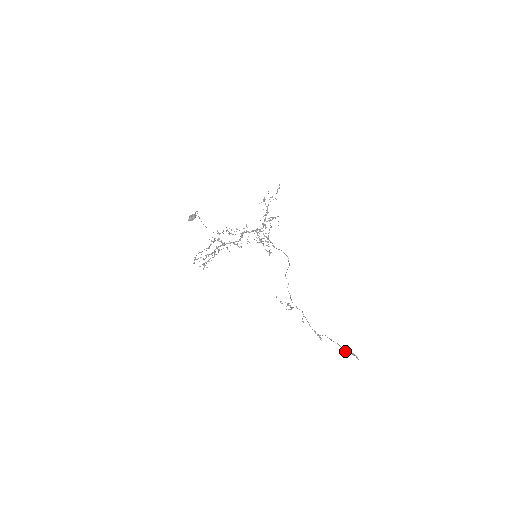
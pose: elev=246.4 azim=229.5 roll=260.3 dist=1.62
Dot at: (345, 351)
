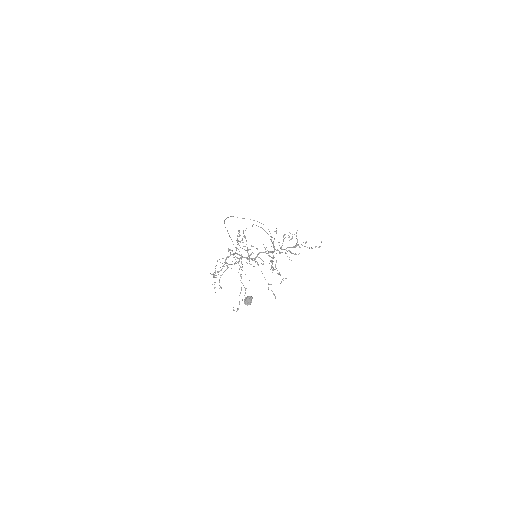
Dot at: occluded
